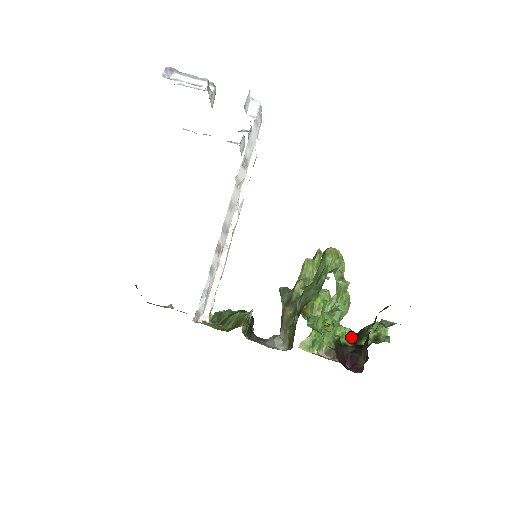
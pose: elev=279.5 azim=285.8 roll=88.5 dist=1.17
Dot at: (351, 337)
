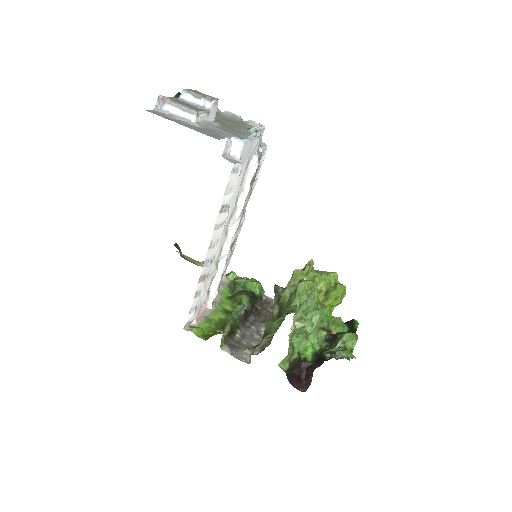
Dot at: (325, 340)
